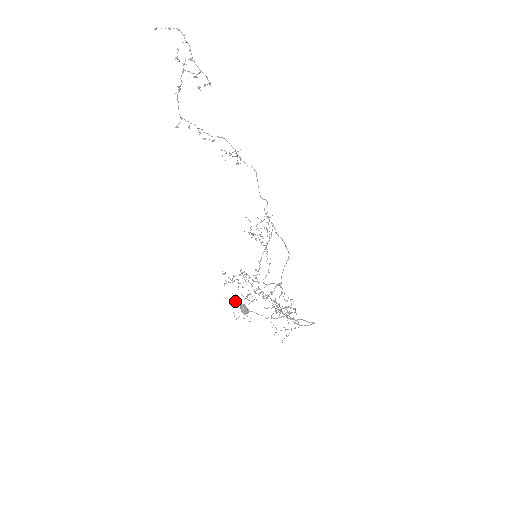
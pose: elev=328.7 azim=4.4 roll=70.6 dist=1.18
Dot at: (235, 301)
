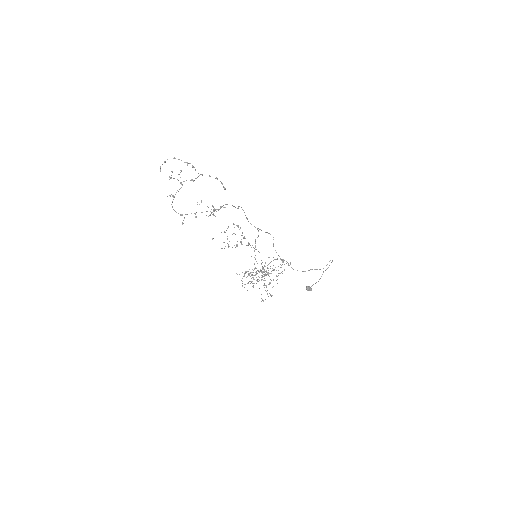
Dot at: occluded
